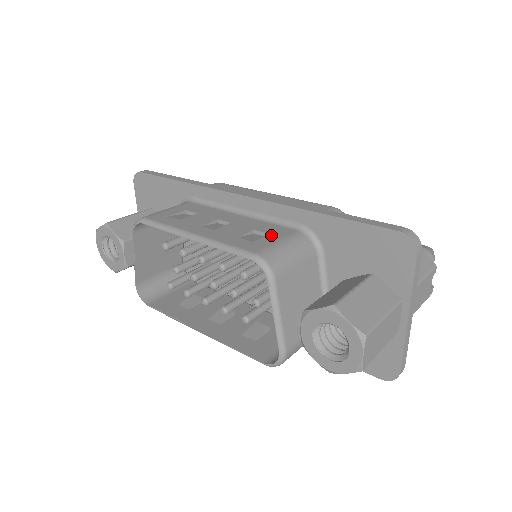
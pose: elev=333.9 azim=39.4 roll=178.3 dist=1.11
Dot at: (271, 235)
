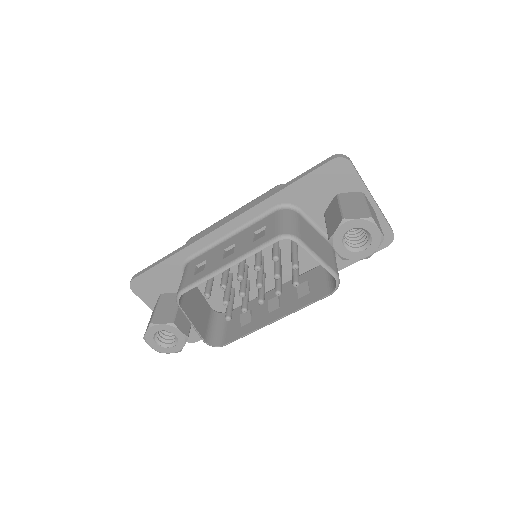
Dot at: (268, 225)
